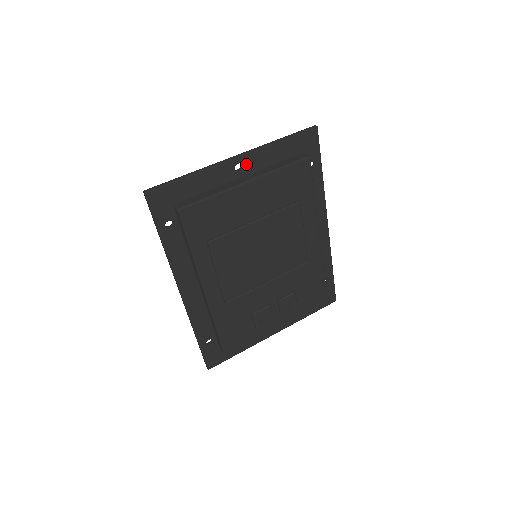
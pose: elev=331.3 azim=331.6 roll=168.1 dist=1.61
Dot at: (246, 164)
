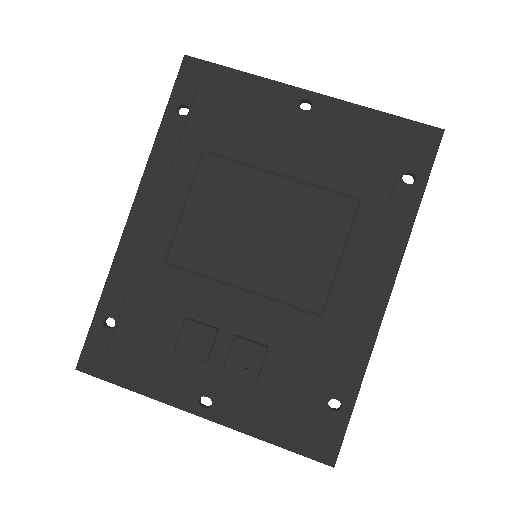
Dot at: (317, 107)
